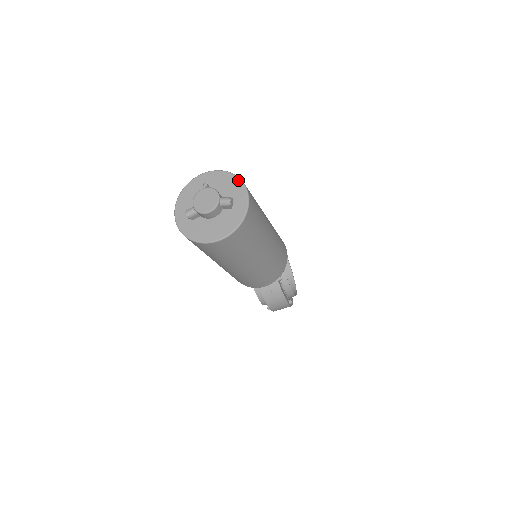
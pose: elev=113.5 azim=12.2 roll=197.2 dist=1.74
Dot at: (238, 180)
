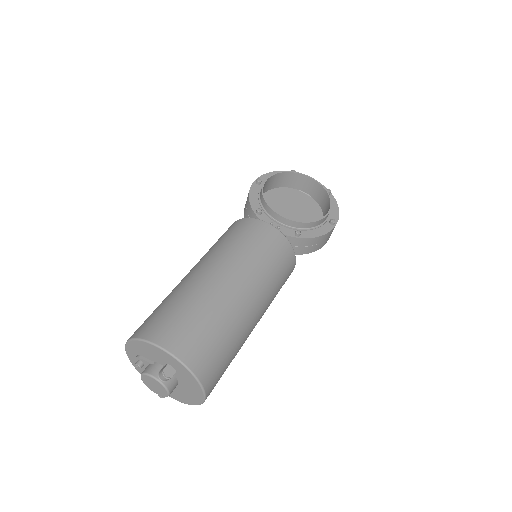
Dot at: (147, 344)
